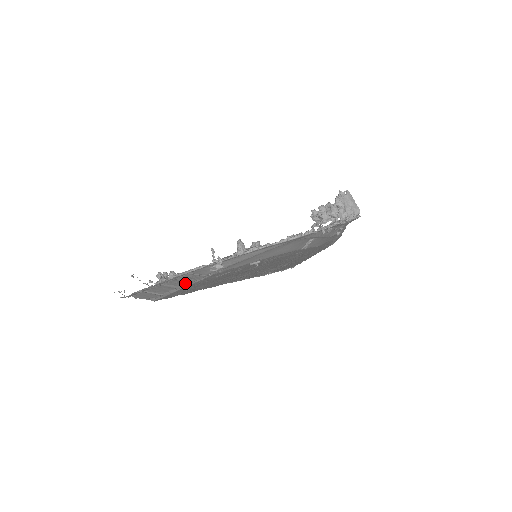
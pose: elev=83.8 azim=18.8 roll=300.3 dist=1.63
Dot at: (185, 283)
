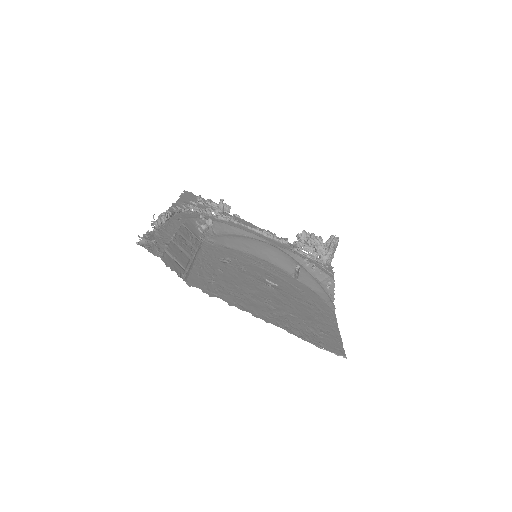
Dot at: (191, 250)
